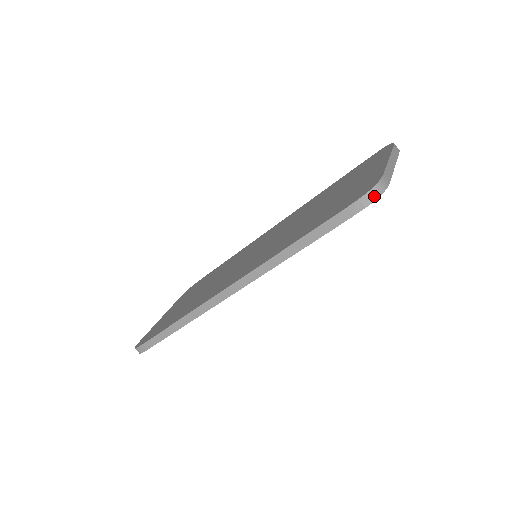
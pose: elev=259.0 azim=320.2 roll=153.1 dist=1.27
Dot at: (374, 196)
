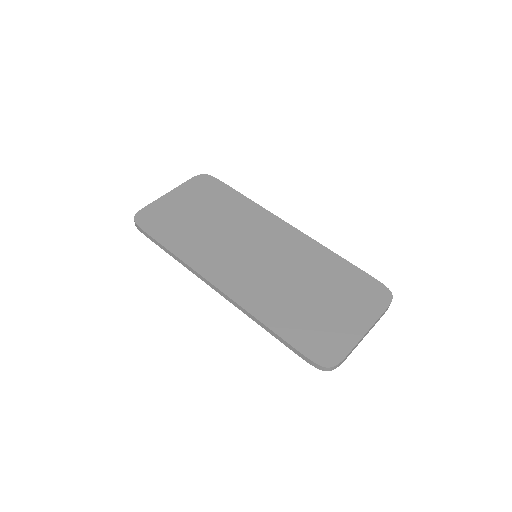
Dot at: (325, 370)
